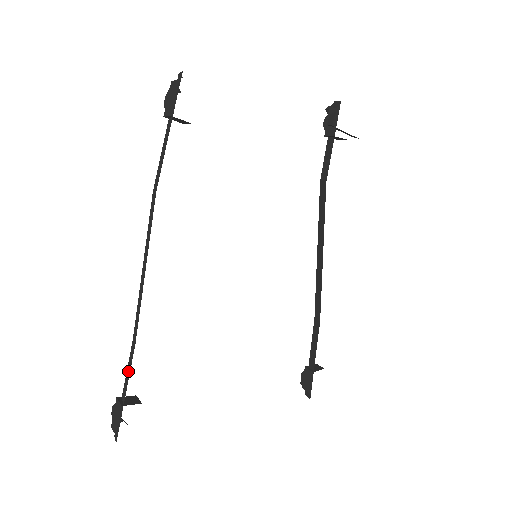
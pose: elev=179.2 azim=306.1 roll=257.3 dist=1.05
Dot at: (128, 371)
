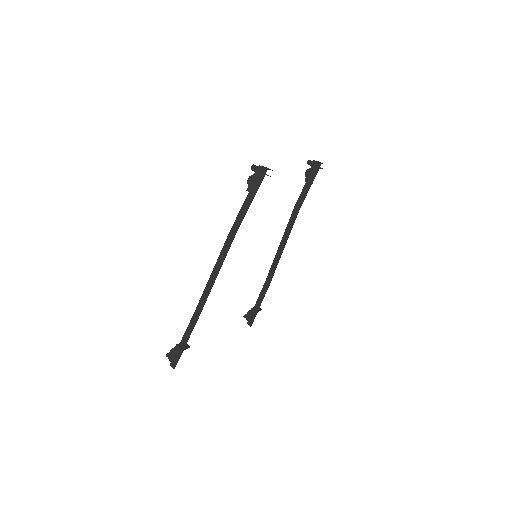
Dot at: (189, 331)
